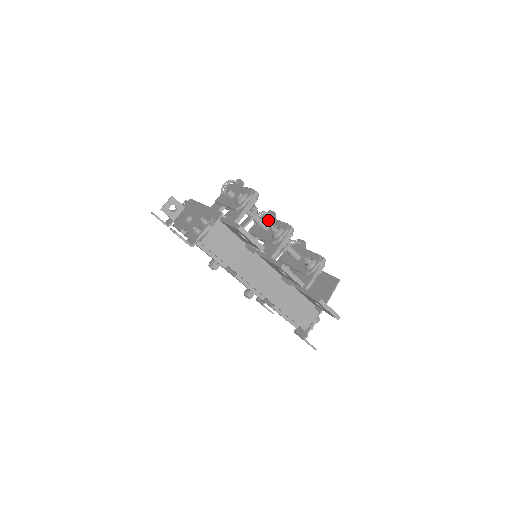
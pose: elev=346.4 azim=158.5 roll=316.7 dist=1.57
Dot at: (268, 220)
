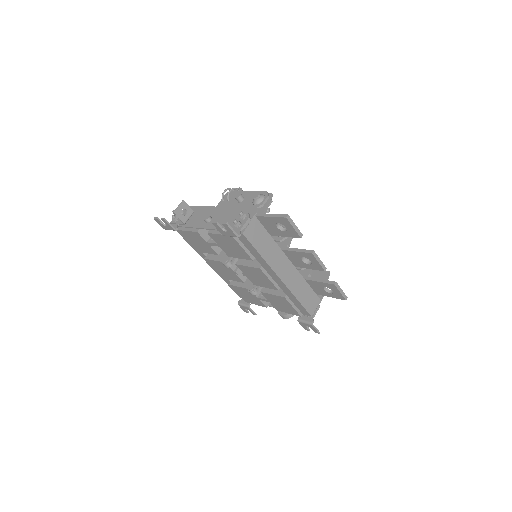
Dot at: occluded
